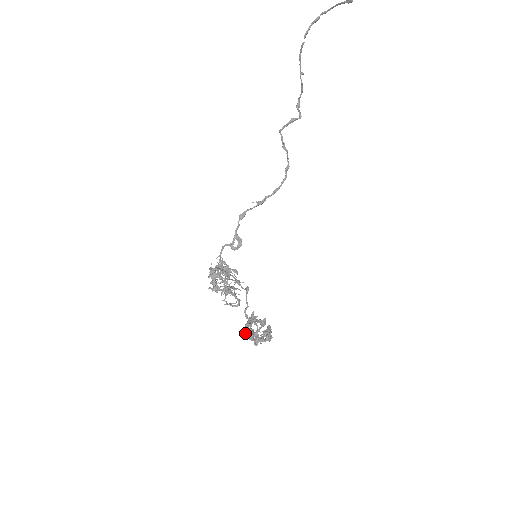
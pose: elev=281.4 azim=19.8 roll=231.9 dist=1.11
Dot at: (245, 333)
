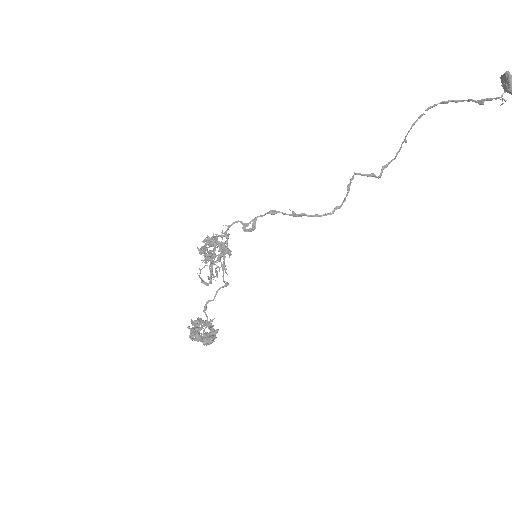
Dot at: (191, 321)
